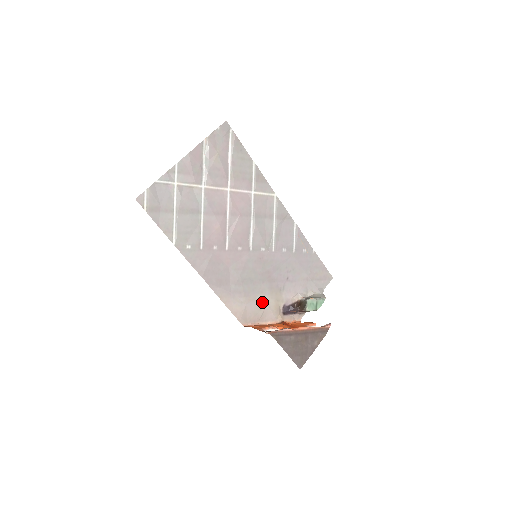
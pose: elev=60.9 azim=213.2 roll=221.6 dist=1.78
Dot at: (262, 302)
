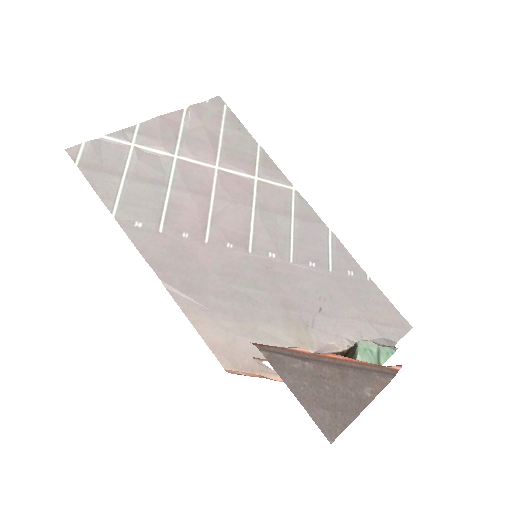
Dot at: (269, 338)
